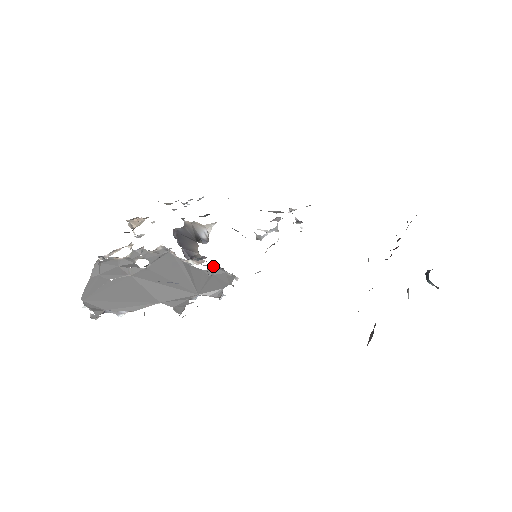
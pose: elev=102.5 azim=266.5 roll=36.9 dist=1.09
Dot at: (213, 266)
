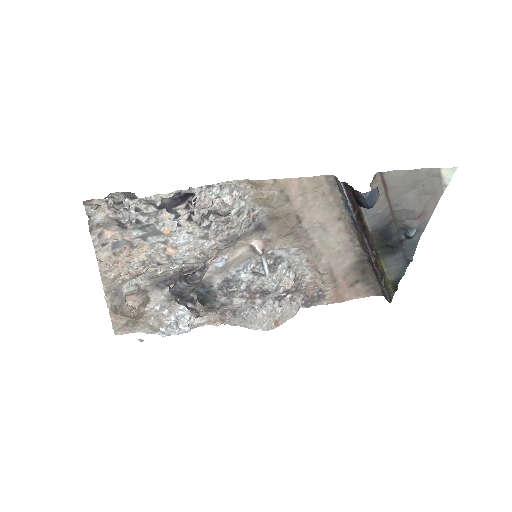
Dot at: (218, 246)
